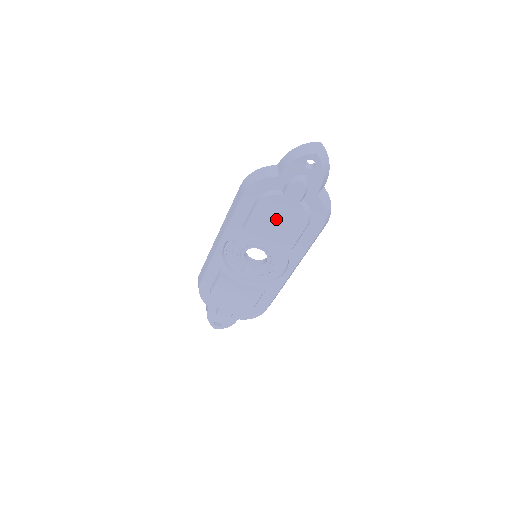
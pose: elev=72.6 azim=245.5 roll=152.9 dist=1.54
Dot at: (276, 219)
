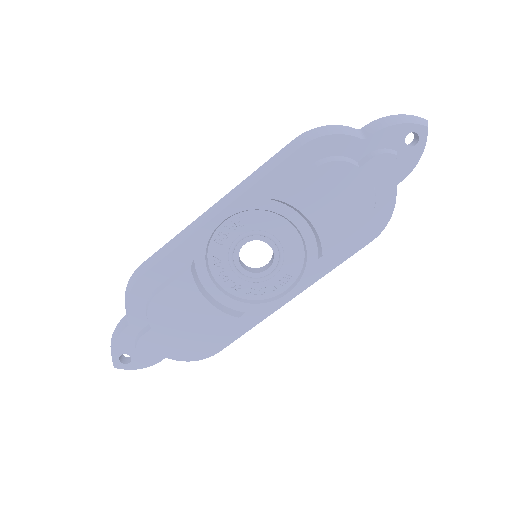
Dot at: (330, 200)
